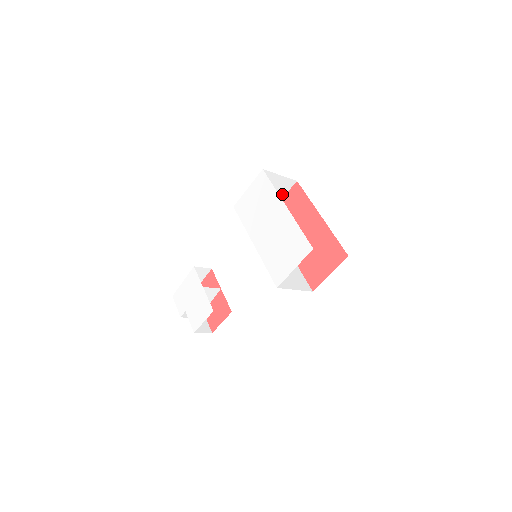
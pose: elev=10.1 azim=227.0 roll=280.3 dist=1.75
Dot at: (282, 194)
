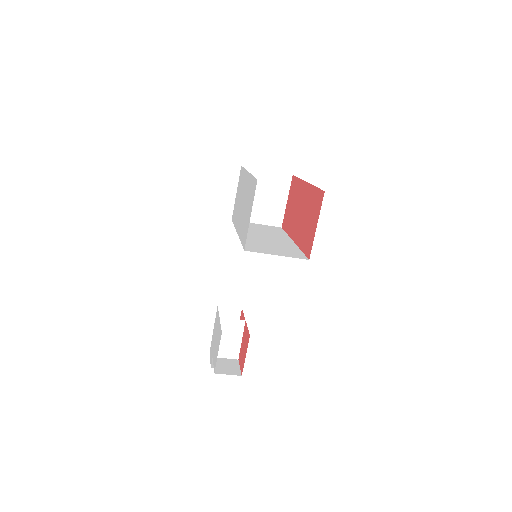
Dot at: (284, 195)
